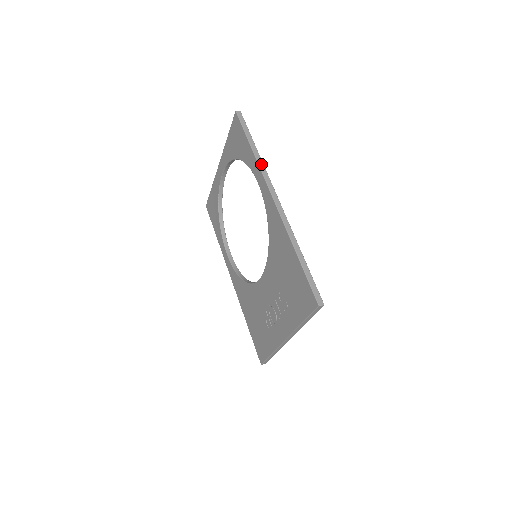
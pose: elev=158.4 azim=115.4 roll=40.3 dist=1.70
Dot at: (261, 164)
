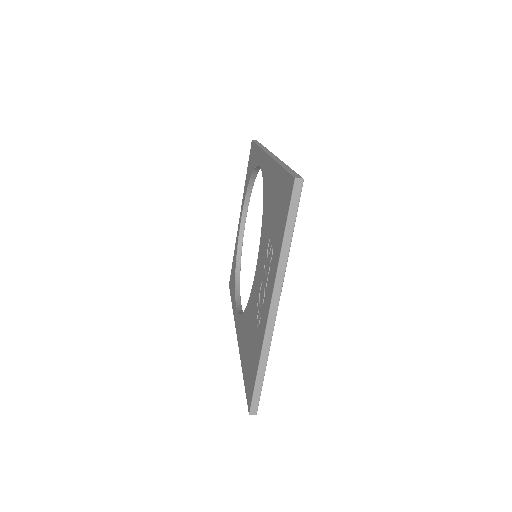
Dot at: (264, 148)
